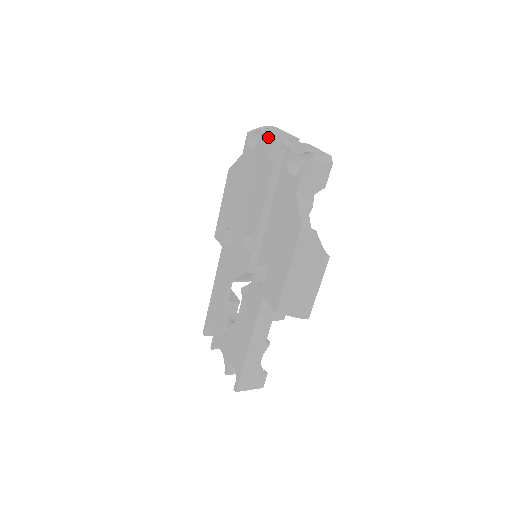
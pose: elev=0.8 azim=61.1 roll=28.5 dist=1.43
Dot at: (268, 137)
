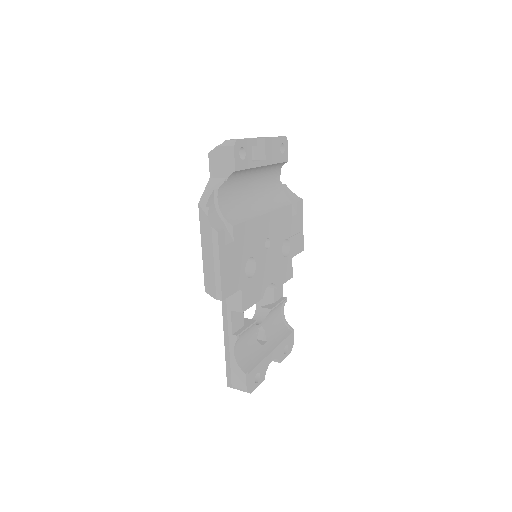
Dot at: occluded
